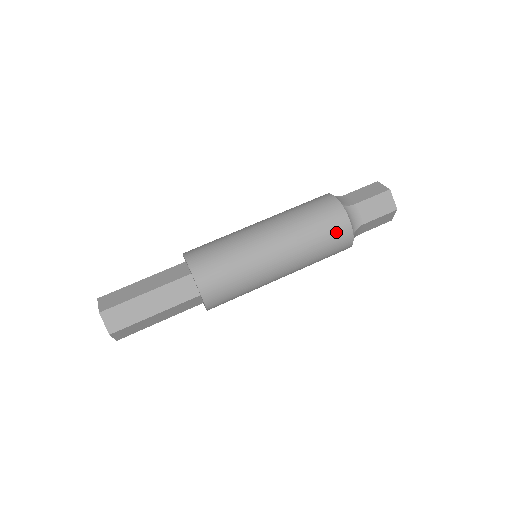
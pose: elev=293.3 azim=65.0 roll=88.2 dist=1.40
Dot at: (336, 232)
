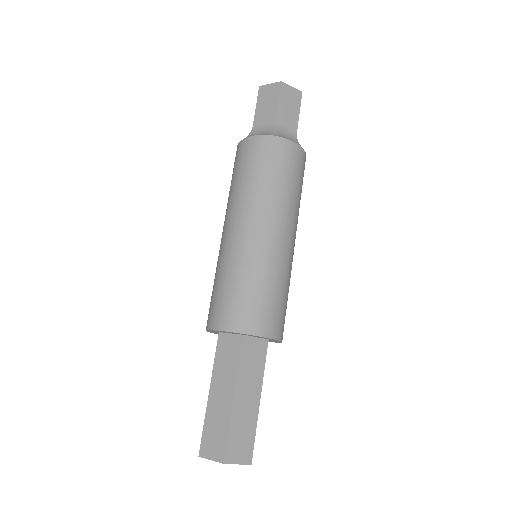
Dot at: (258, 154)
